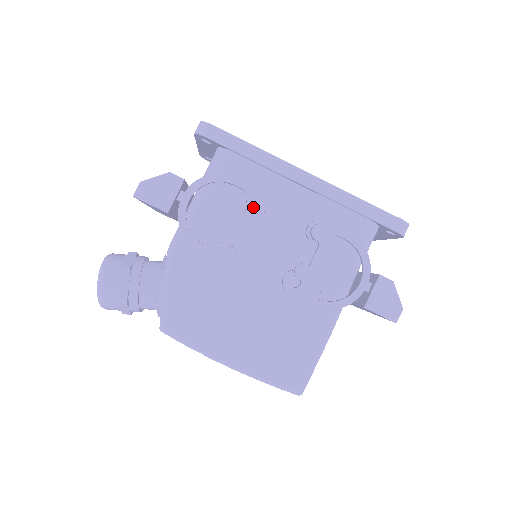
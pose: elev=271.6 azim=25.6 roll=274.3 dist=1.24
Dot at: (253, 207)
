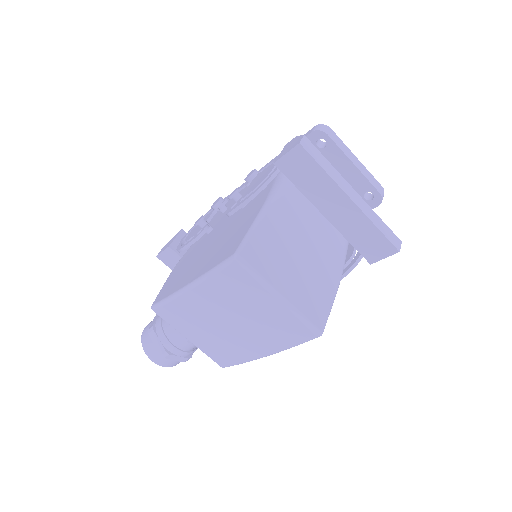
Dot at: (214, 205)
